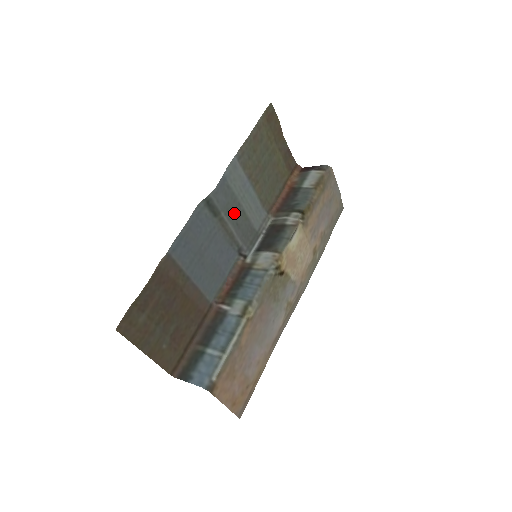
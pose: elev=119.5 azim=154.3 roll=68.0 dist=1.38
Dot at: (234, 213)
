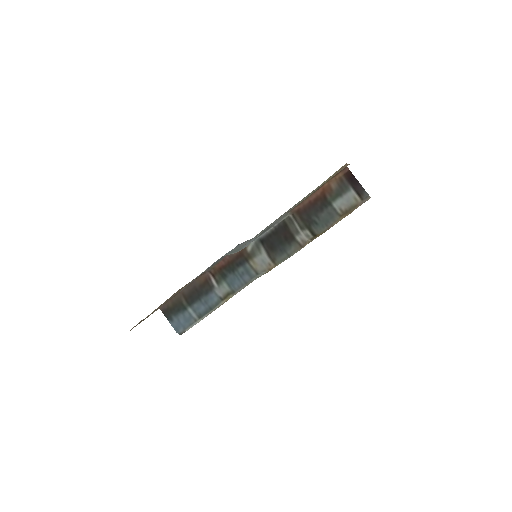
Dot at: occluded
